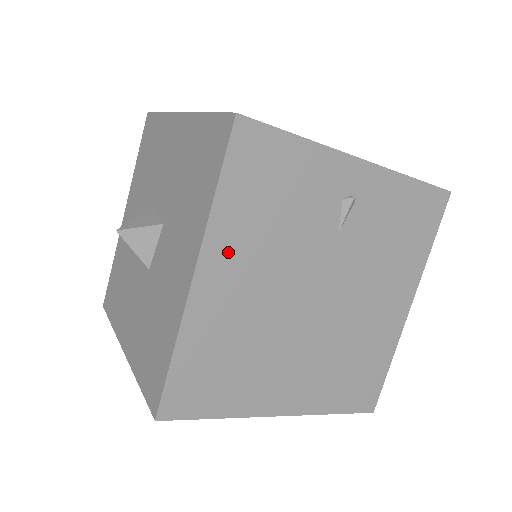
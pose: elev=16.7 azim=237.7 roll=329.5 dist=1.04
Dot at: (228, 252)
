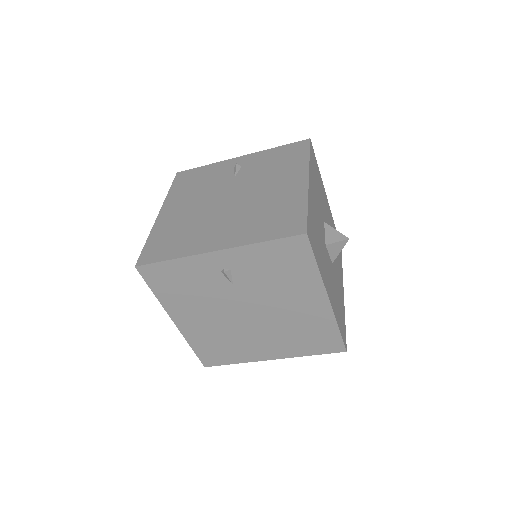
Dot at: (175, 202)
